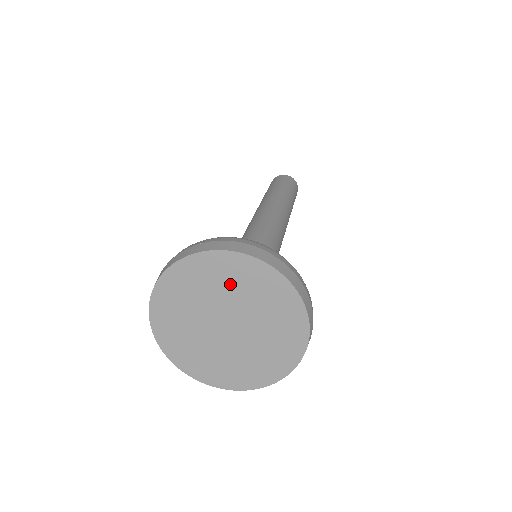
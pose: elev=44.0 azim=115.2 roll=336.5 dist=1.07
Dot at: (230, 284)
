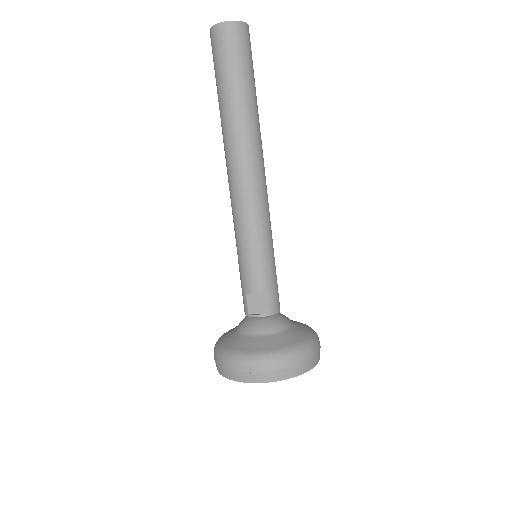
Dot at: occluded
